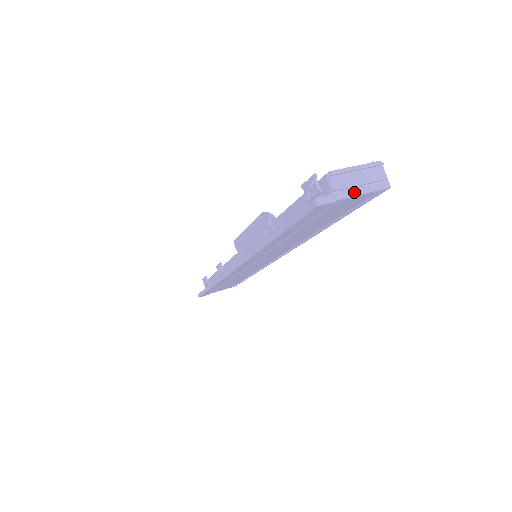
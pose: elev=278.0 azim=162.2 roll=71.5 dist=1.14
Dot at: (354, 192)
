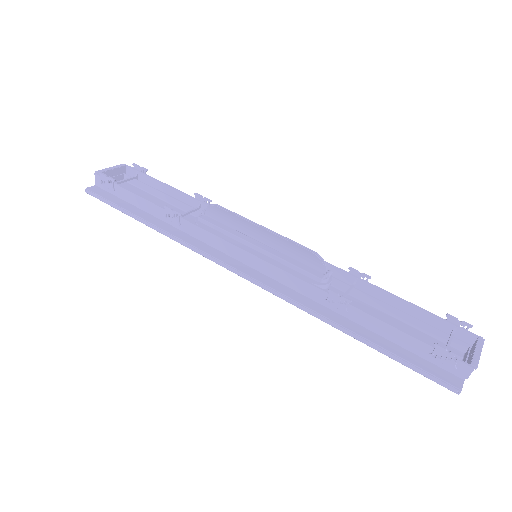
Dot at: occluded
